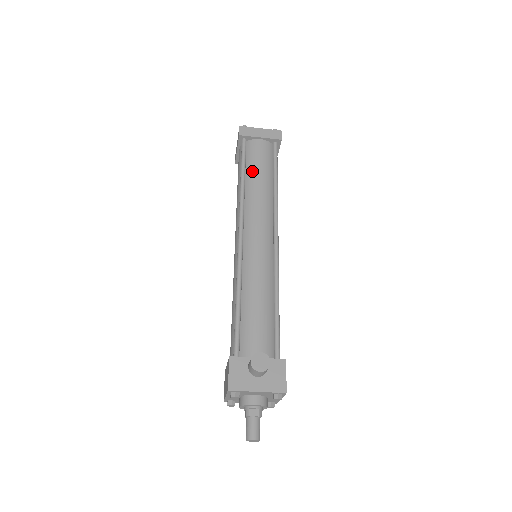
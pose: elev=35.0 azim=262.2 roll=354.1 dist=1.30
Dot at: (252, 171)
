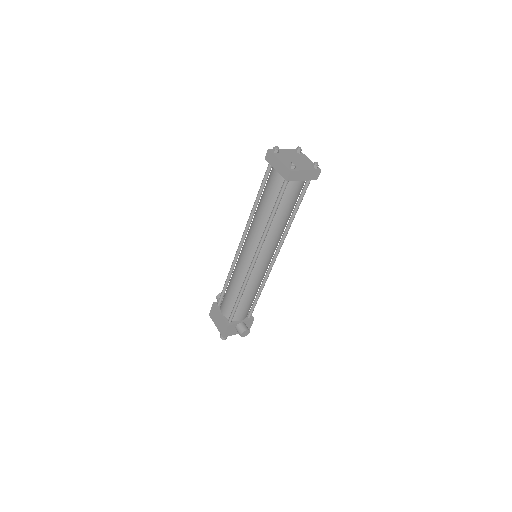
Dot at: (282, 211)
